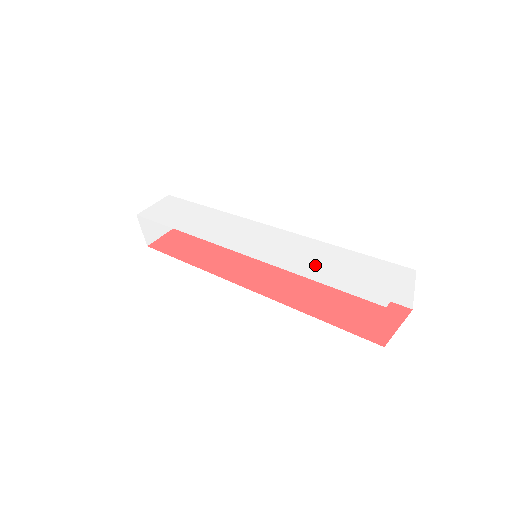
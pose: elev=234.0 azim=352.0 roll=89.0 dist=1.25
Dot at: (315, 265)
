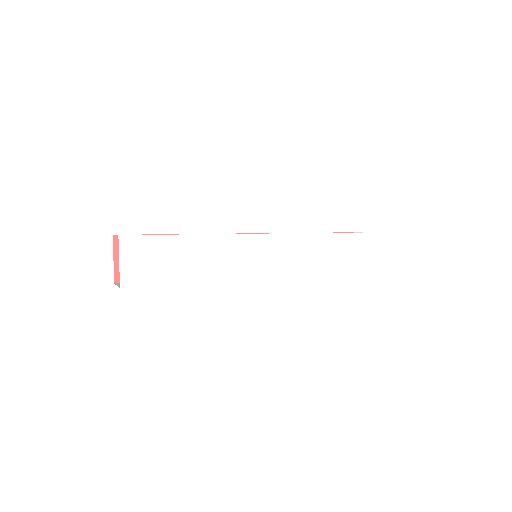
Dot at: (324, 262)
